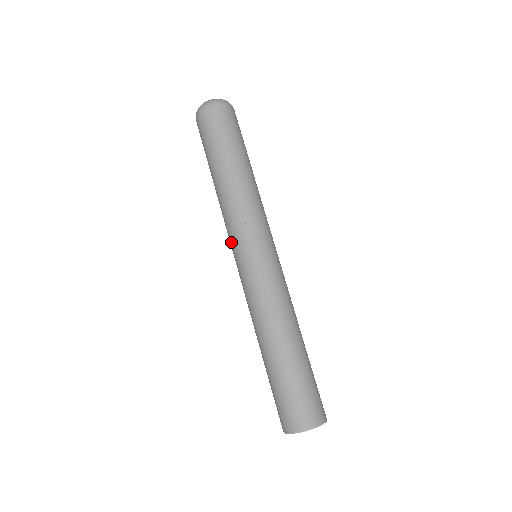
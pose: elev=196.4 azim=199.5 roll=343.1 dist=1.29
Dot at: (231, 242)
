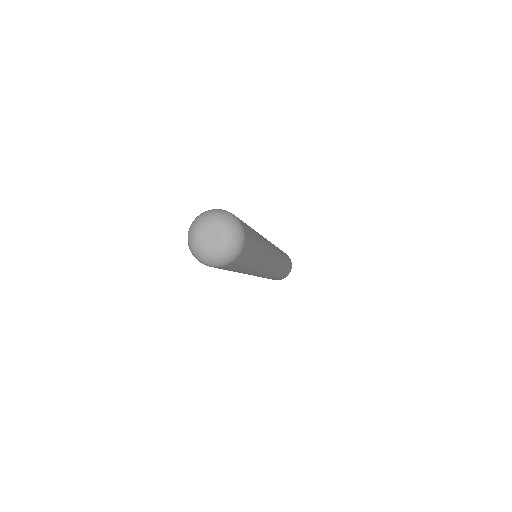
Dot at: occluded
